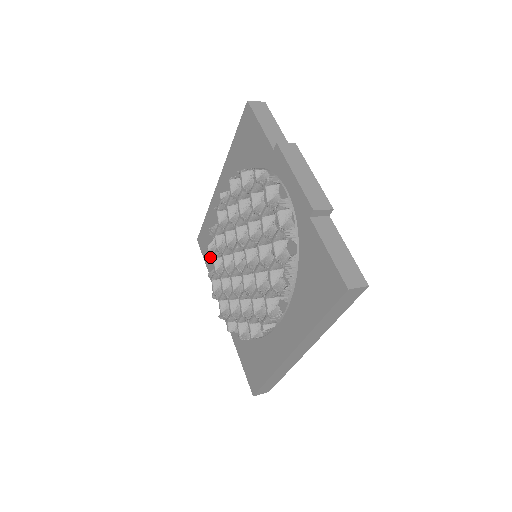
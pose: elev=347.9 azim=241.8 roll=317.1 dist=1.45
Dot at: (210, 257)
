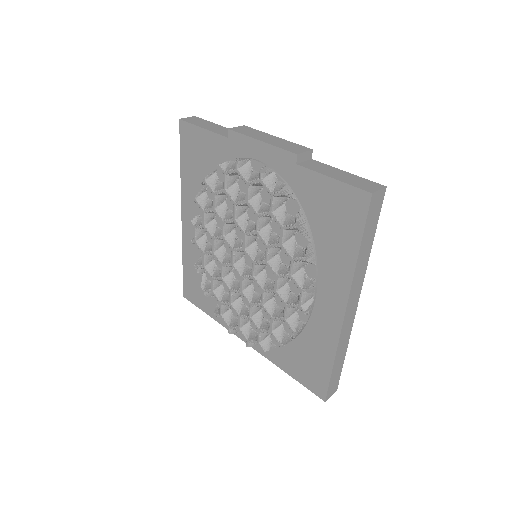
Dot at: (207, 296)
